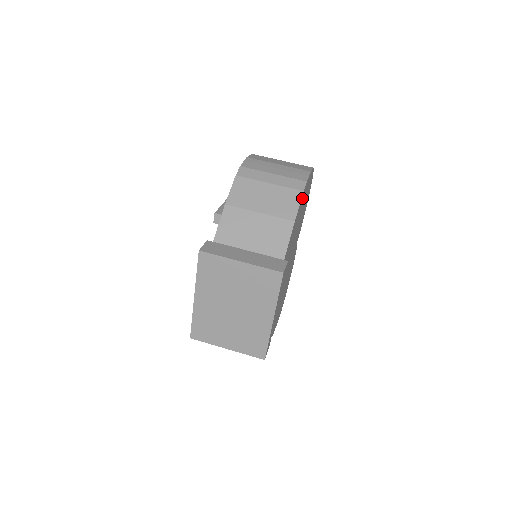
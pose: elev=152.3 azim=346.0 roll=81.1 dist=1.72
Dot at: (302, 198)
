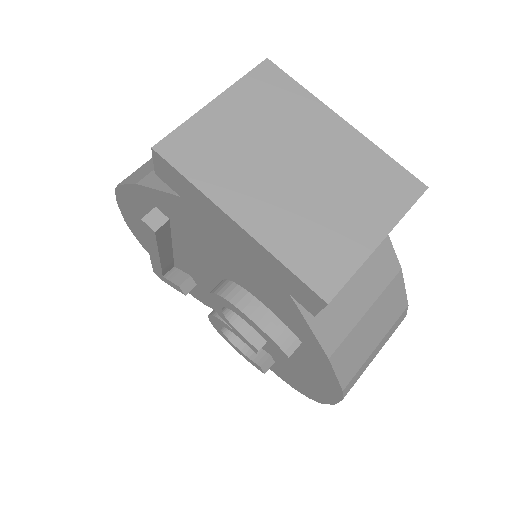
Dot at: occluded
